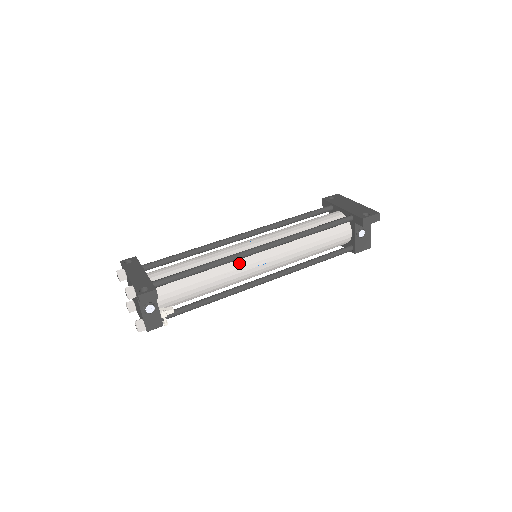
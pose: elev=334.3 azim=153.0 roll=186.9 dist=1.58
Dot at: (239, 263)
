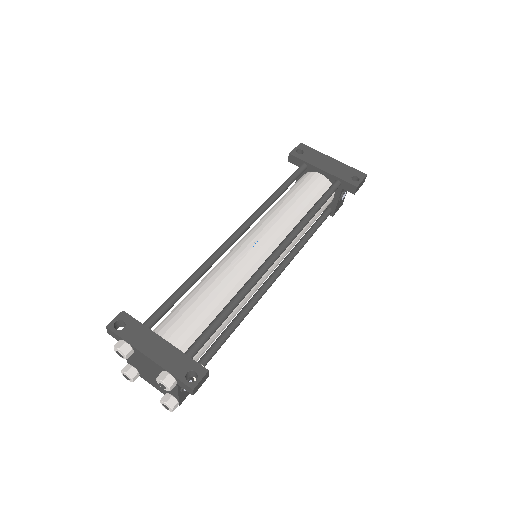
Dot at: occluded
